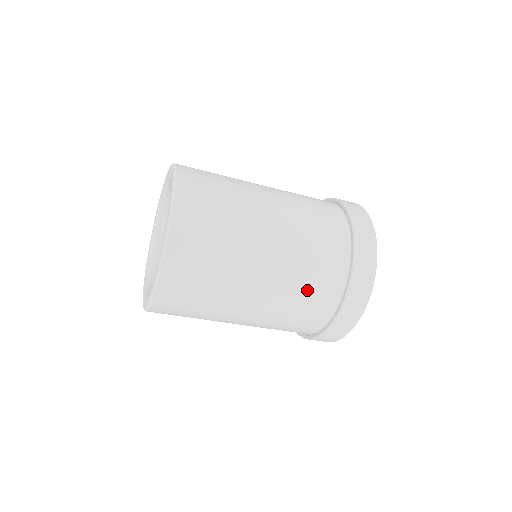
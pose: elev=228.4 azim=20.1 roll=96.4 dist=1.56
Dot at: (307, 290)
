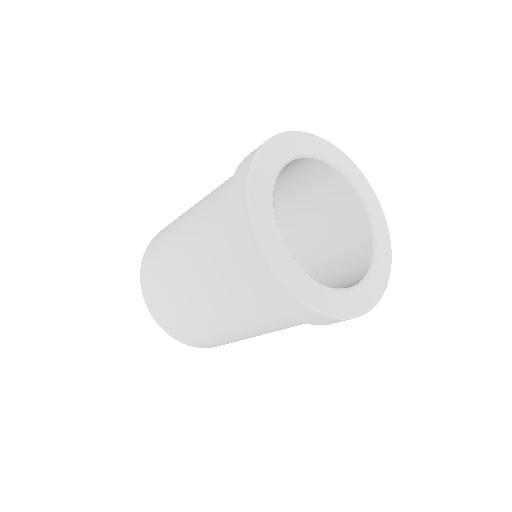
Dot at: (210, 250)
